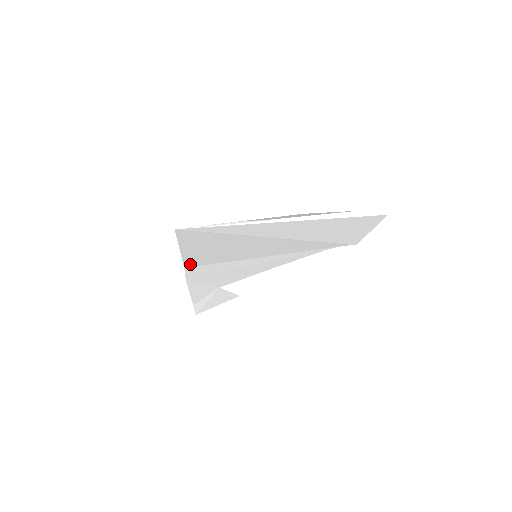
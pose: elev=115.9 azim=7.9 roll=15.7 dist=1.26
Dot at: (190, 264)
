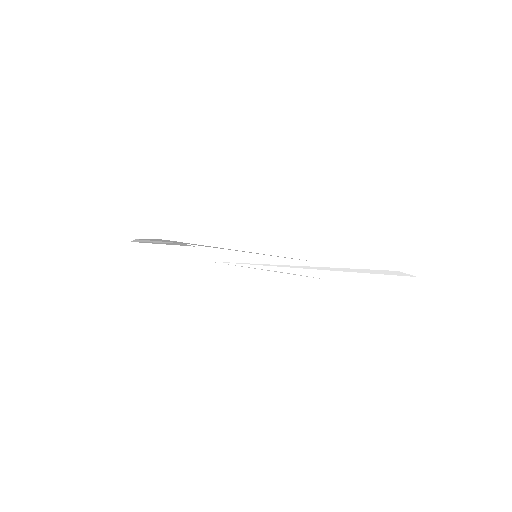
Dot at: occluded
